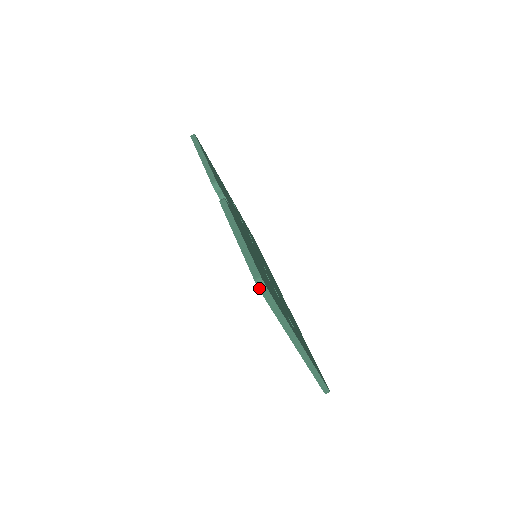
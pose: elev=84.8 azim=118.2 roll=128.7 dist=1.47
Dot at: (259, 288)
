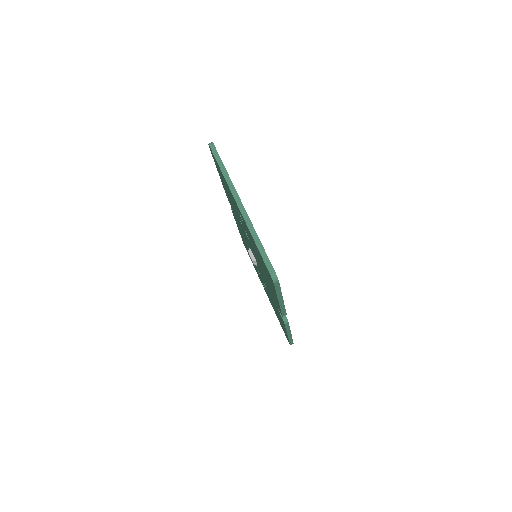
Dot at: (209, 144)
